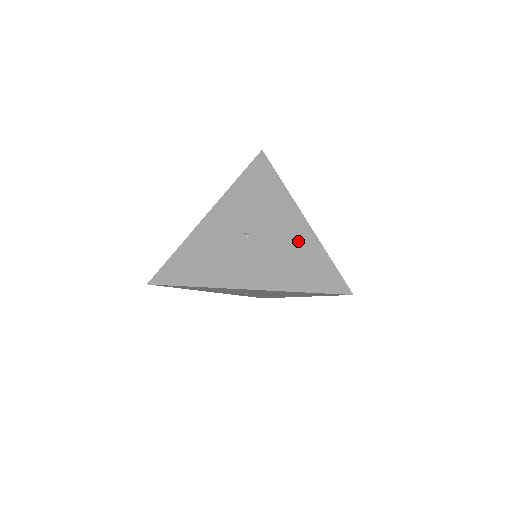
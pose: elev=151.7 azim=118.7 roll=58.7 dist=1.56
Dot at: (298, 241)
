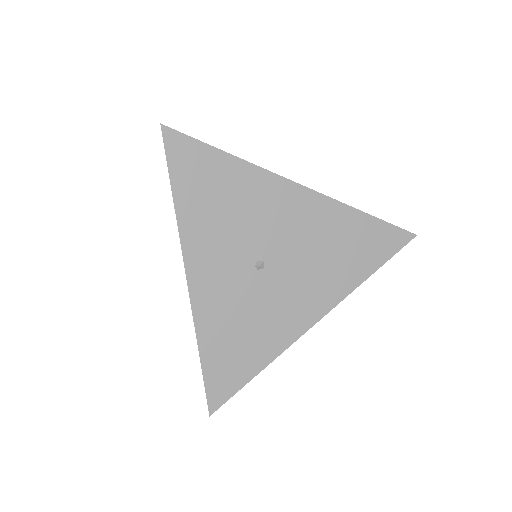
Dot at: (320, 223)
